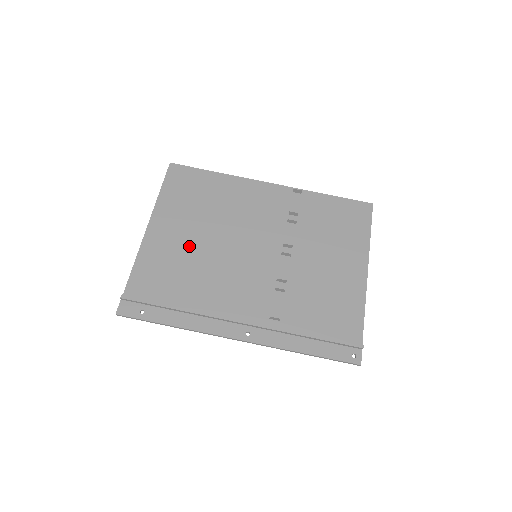
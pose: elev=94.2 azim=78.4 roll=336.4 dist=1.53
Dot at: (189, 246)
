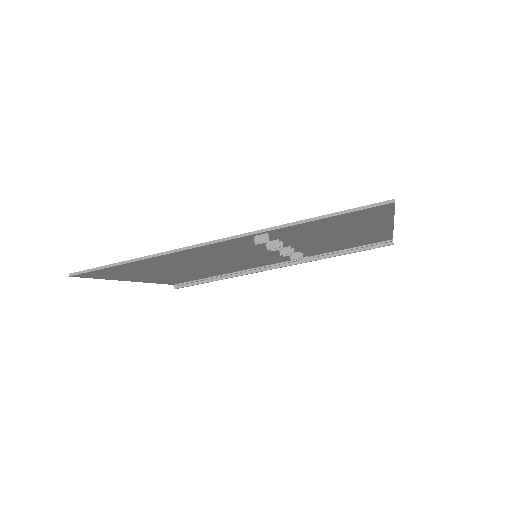
Dot at: (186, 273)
